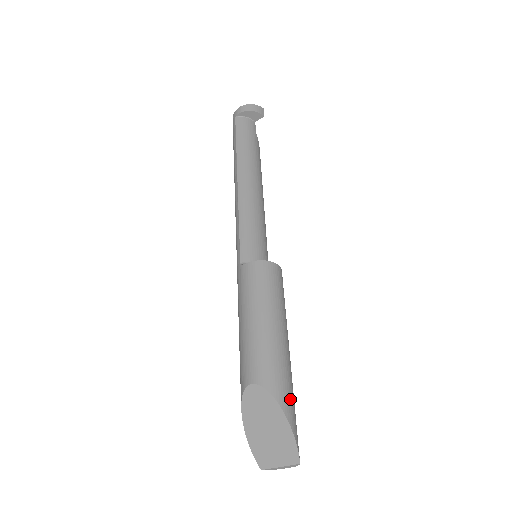
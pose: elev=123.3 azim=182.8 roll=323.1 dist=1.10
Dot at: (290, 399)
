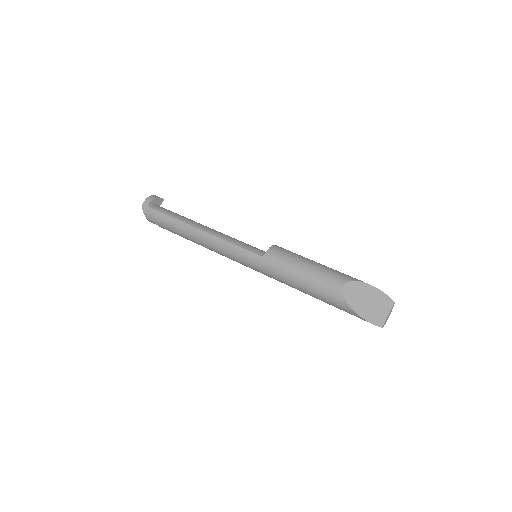
Dot at: occluded
